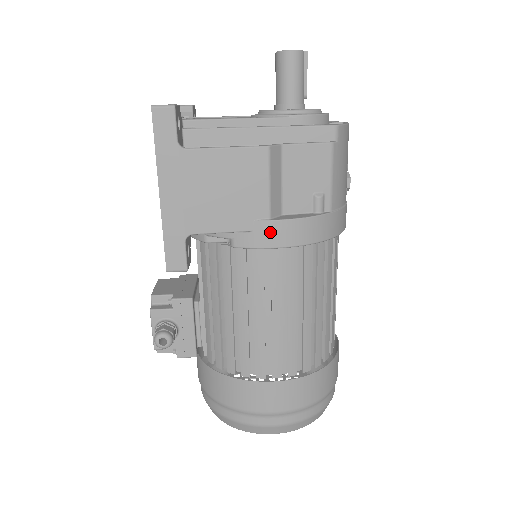
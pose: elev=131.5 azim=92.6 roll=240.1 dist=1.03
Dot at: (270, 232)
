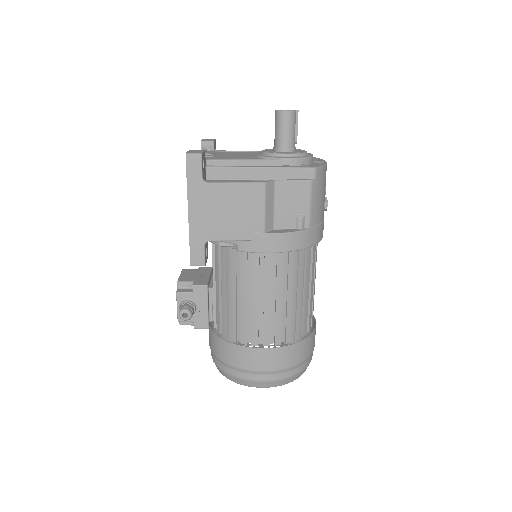
Dot at: (264, 242)
